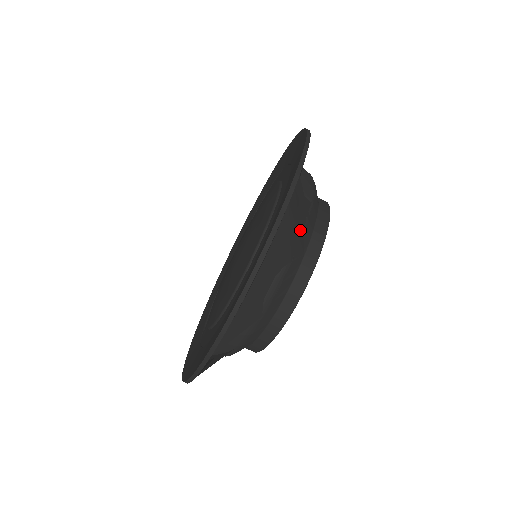
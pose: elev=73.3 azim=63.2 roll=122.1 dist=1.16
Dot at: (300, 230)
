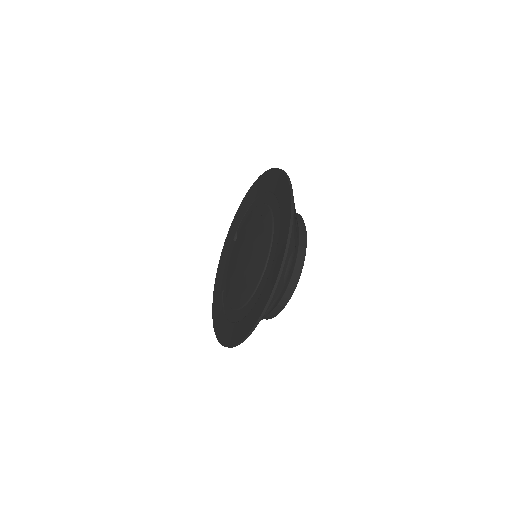
Dot at: (296, 229)
